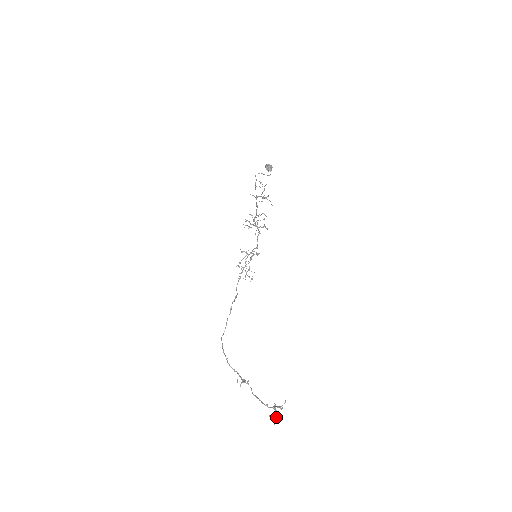
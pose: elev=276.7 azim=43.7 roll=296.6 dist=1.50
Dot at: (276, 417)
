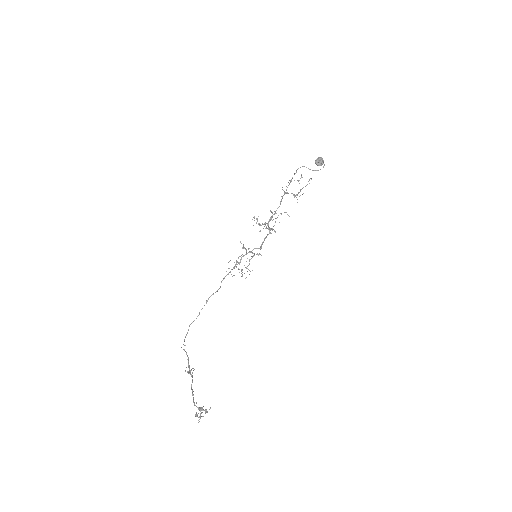
Dot at: (200, 417)
